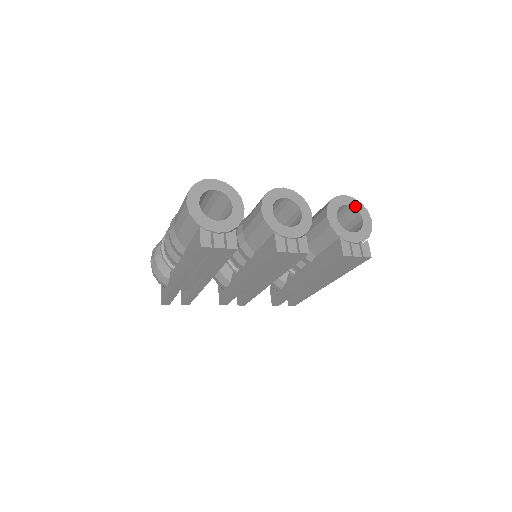
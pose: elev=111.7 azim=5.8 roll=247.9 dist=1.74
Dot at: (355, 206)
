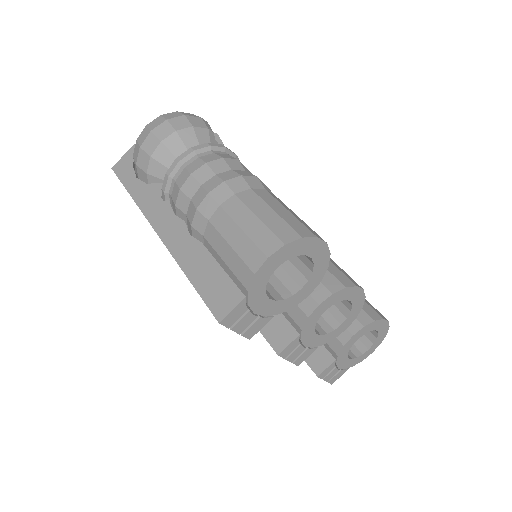
Dot at: (380, 335)
